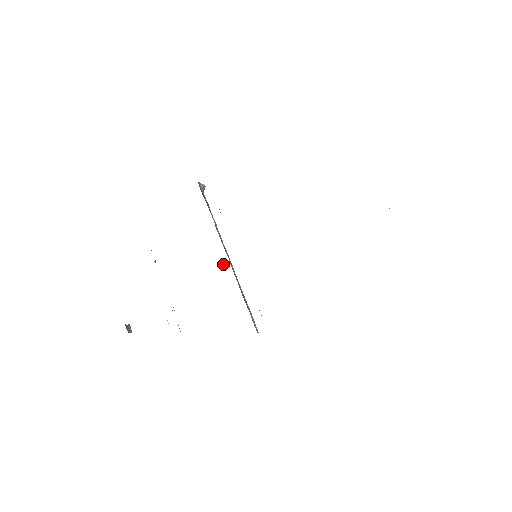
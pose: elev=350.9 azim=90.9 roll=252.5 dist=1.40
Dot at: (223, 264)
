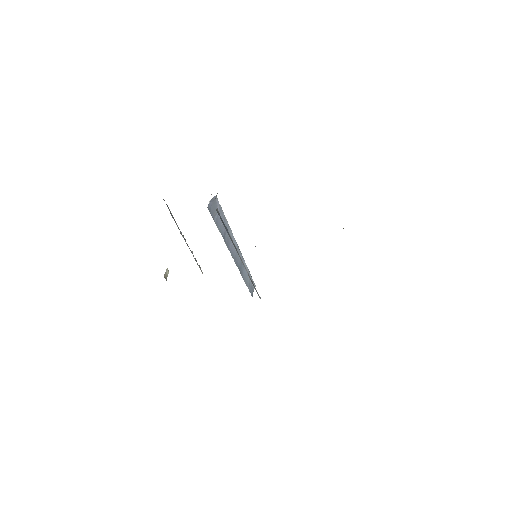
Dot at: occluded
